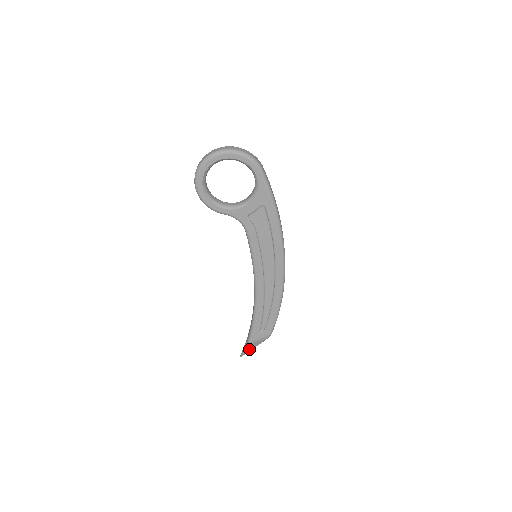
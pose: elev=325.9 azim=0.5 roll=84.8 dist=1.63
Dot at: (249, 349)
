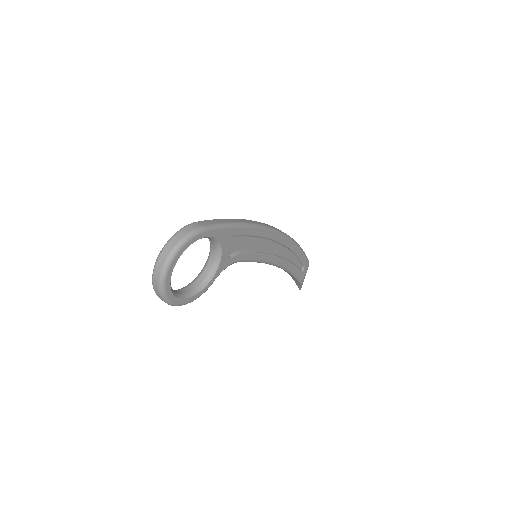
Dot at: occluded
